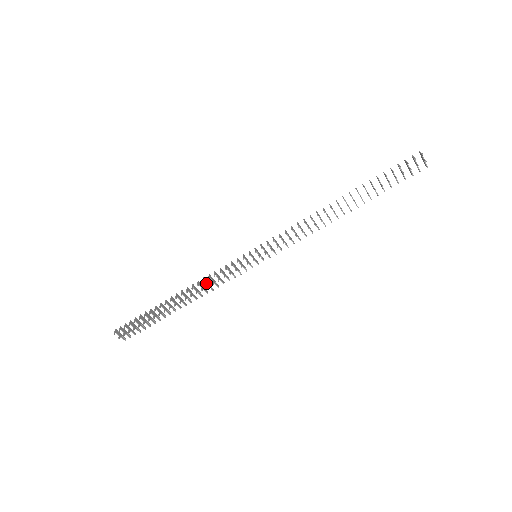
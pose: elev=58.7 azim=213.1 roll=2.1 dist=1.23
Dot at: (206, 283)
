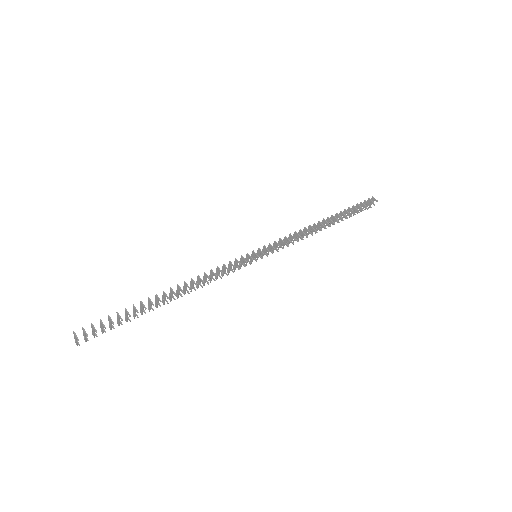
Dot at: occluded
